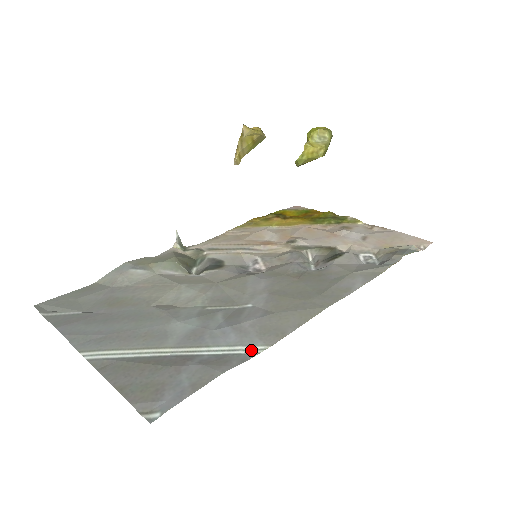
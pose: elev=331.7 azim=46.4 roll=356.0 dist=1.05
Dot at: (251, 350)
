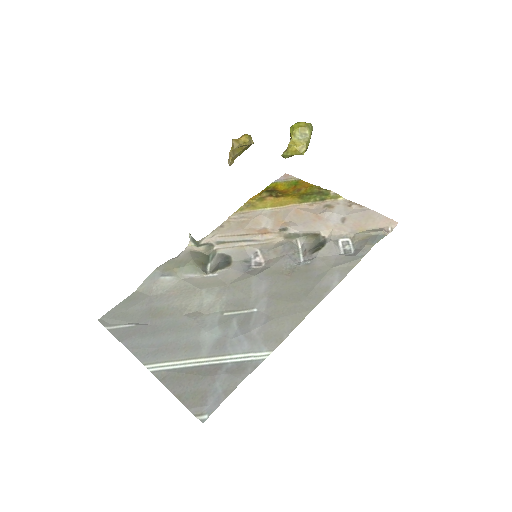
Dot at: (260, 356)
